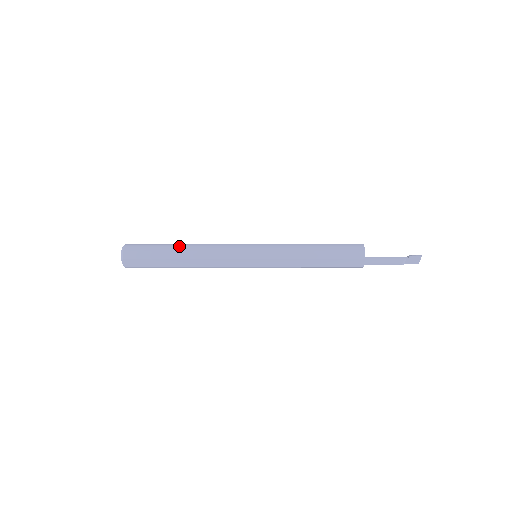
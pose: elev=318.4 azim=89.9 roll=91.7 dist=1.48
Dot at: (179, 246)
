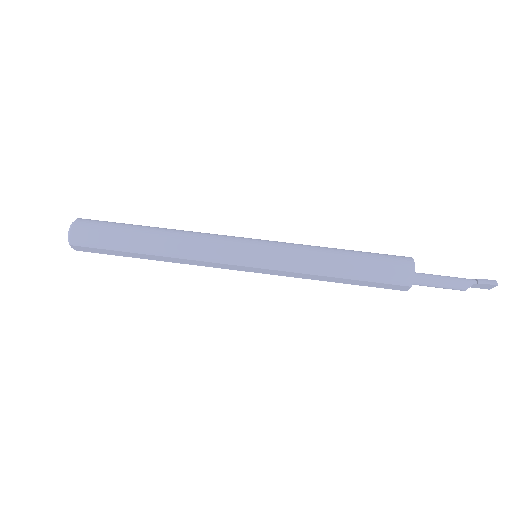
Dot at: (147, 236)
